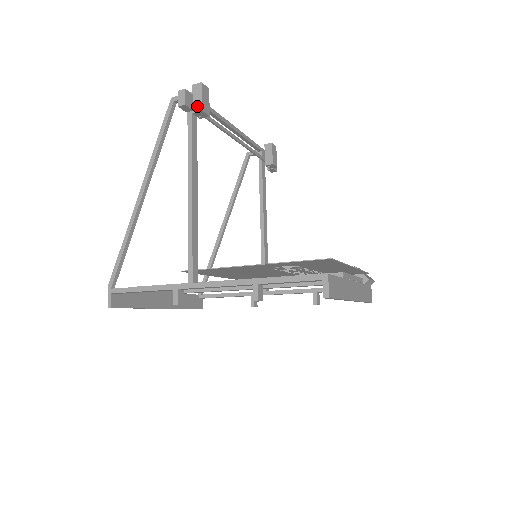
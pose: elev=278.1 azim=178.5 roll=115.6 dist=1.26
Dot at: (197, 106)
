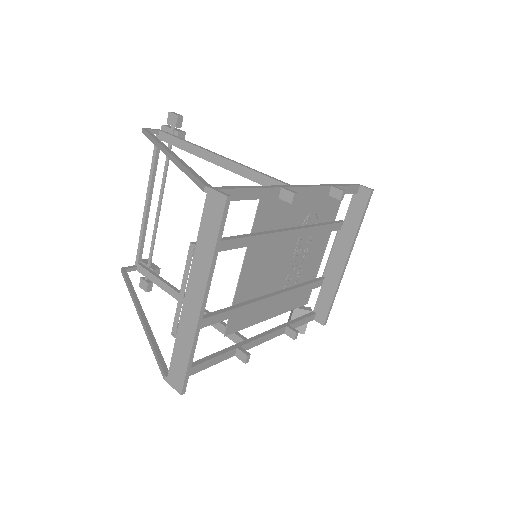
Dot at: (179, 130)
